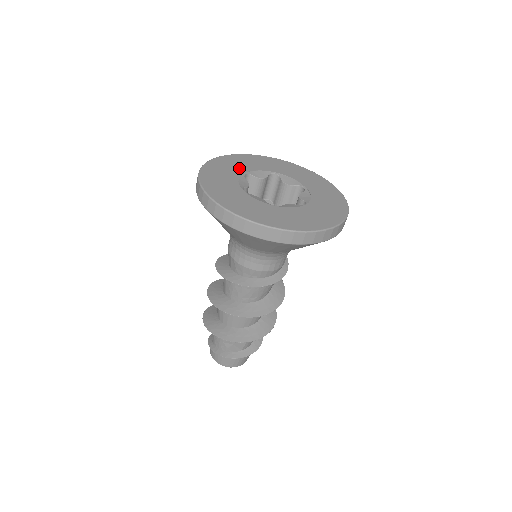
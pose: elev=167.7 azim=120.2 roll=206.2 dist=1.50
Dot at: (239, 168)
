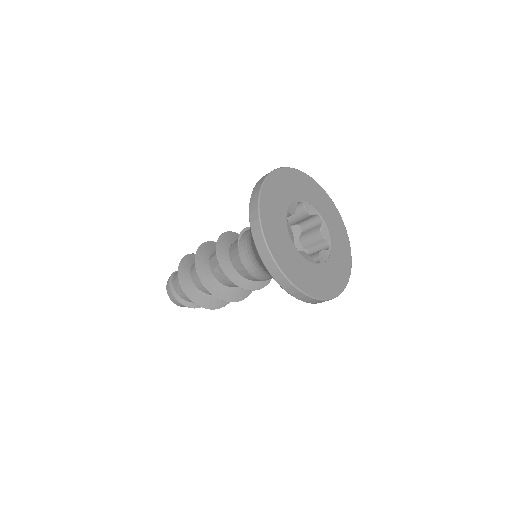
Dot at: (281, 207)
